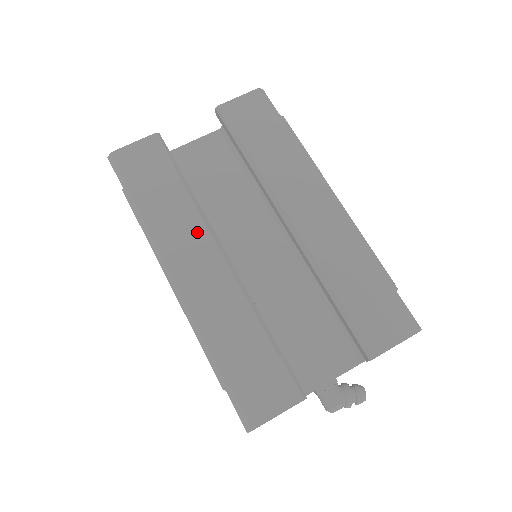
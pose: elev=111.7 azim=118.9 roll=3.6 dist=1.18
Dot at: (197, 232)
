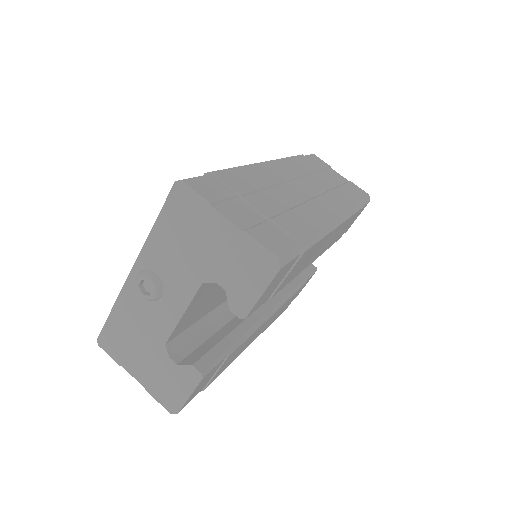
Dot at: occluded
